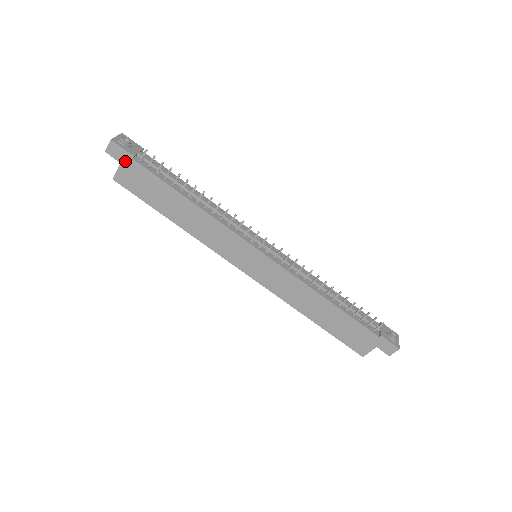
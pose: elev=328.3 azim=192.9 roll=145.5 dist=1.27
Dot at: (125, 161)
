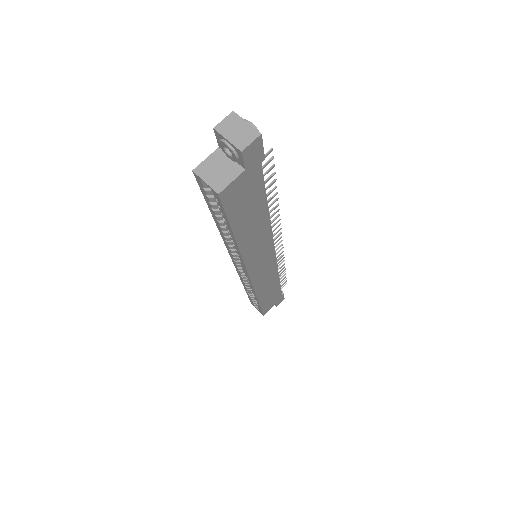
Dot at: (252, 166)
